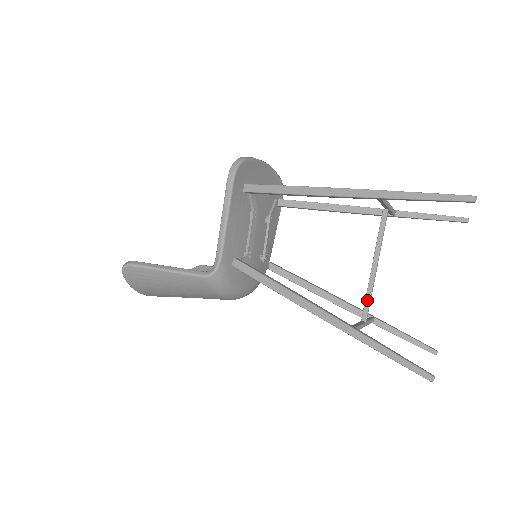
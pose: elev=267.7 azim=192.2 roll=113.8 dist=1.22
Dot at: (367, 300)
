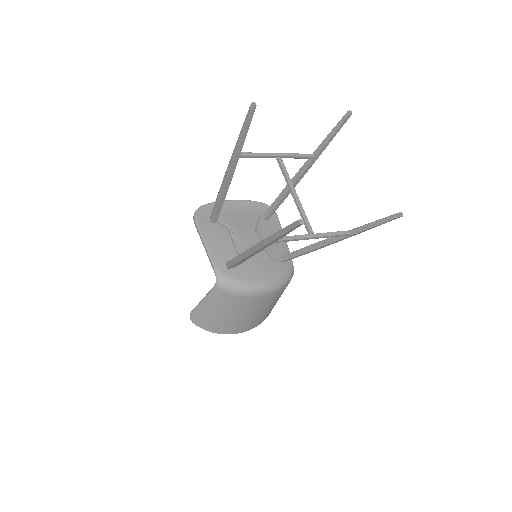
Dot at: (303, 219)
